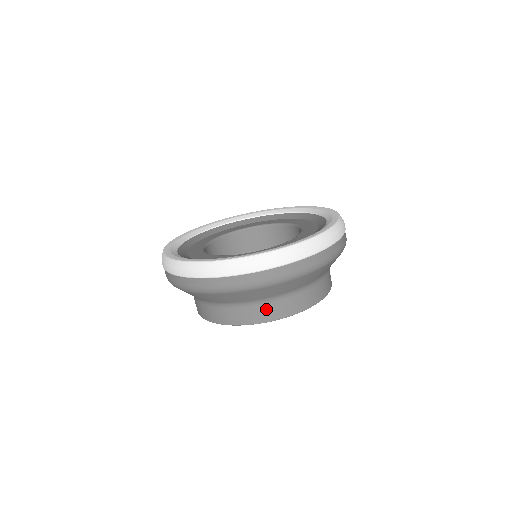
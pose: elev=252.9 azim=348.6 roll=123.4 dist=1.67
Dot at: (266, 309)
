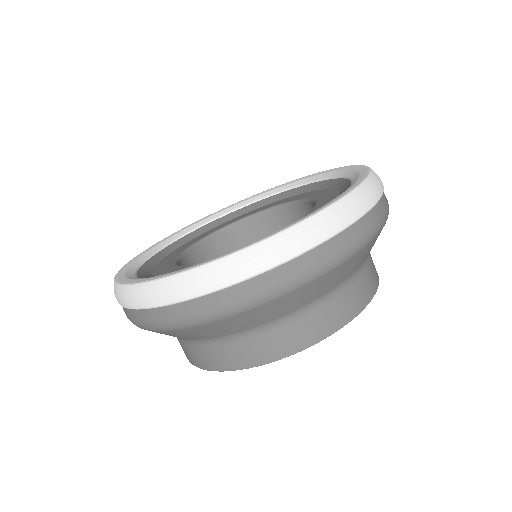
Dot at: (353, 293)
